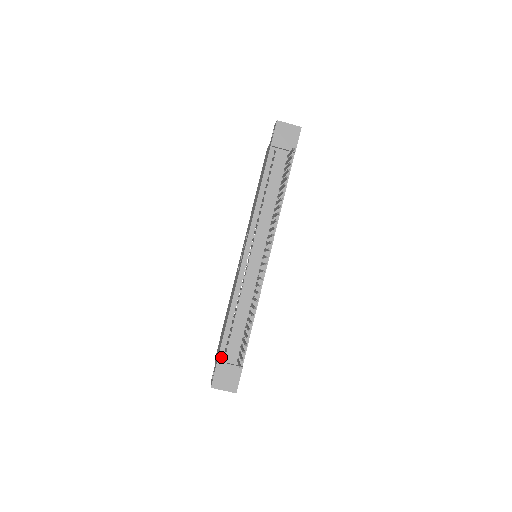
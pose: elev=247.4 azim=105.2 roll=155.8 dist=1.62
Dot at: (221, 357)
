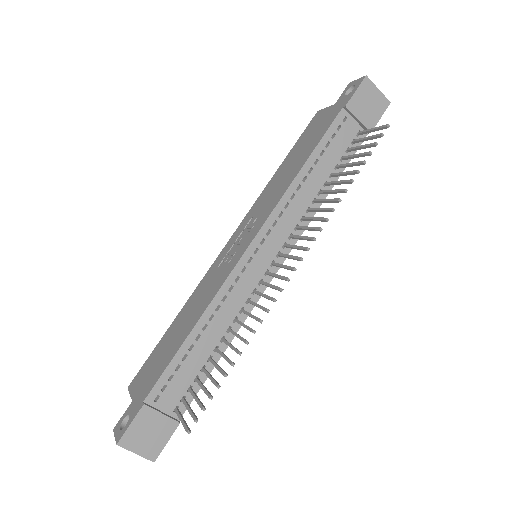
Dot at: (152, 397)
